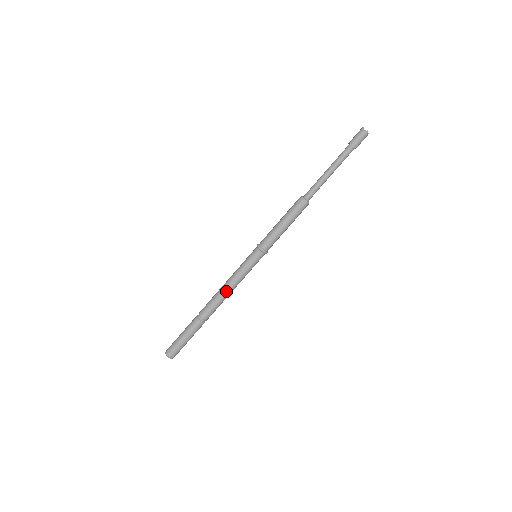
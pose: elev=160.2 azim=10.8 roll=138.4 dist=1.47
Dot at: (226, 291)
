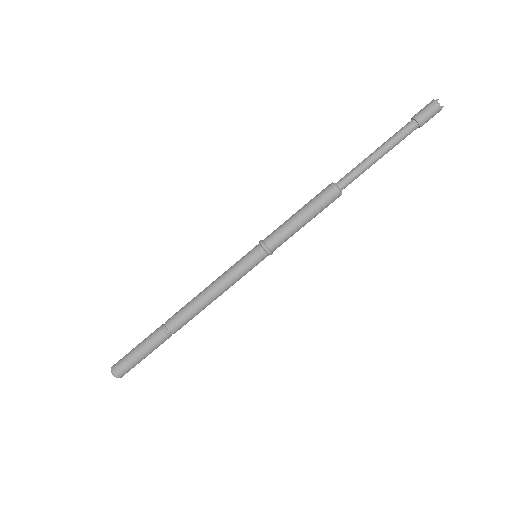
Dot at: (210, 301)
